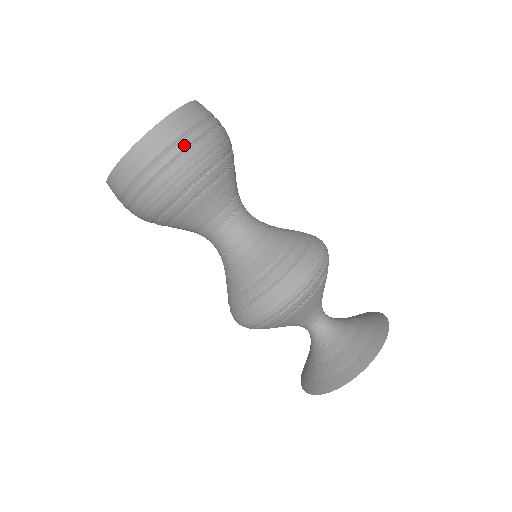
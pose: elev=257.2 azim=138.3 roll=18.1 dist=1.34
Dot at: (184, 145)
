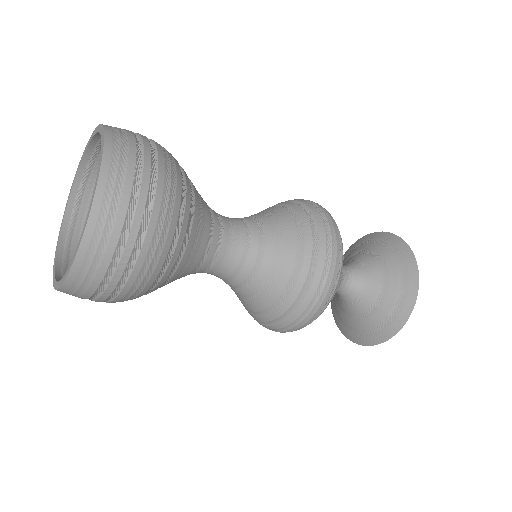
Dot at: (144, 196)
